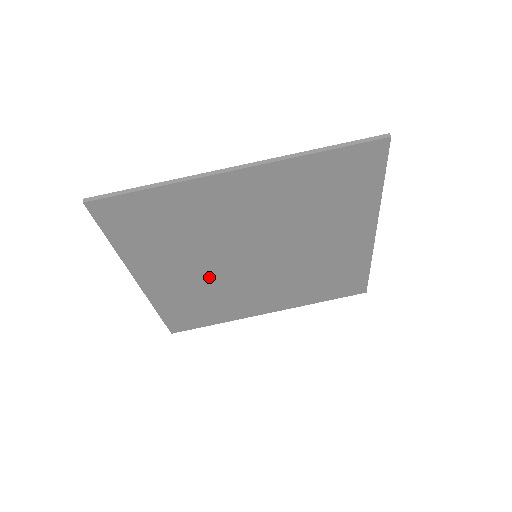
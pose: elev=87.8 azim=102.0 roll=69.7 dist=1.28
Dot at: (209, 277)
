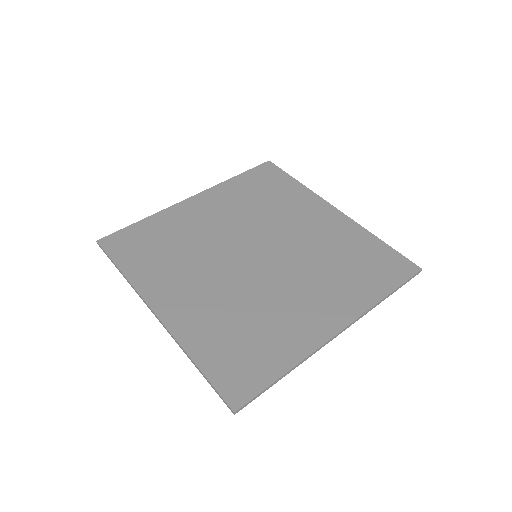
Dot at: (226, 289)
